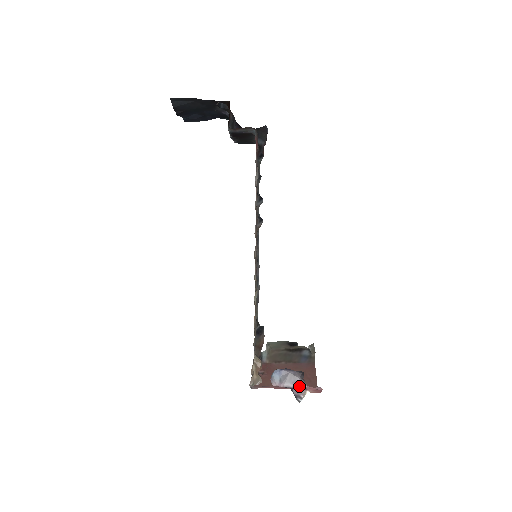
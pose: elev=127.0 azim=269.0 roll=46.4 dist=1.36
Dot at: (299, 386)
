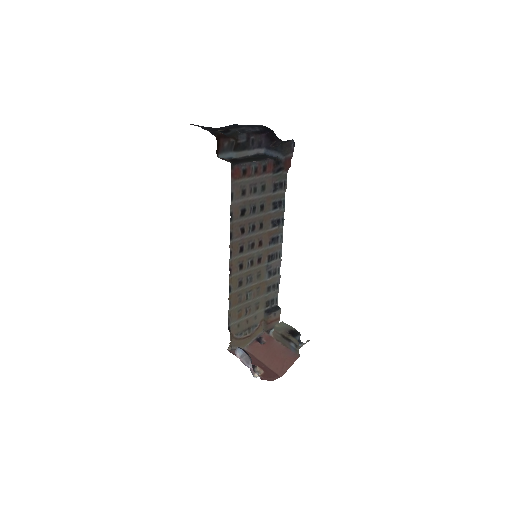
Dot at: (249, 367)
